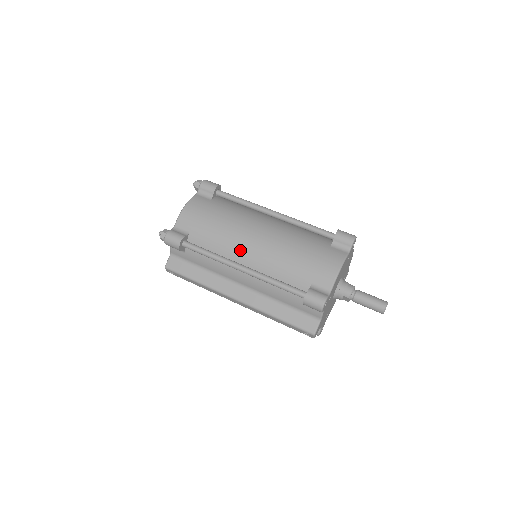
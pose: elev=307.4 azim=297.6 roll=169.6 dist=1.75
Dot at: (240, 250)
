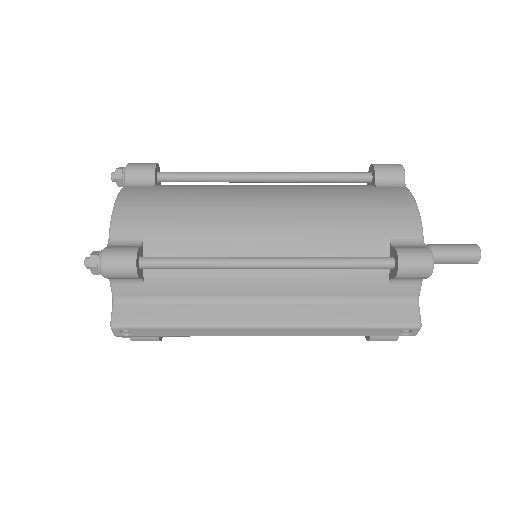
Dot at: (248, 236)
